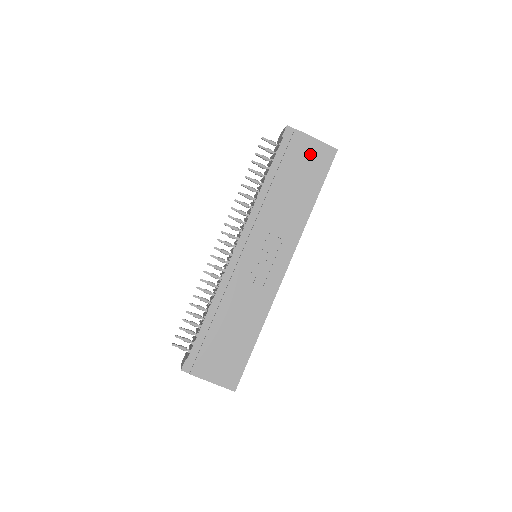
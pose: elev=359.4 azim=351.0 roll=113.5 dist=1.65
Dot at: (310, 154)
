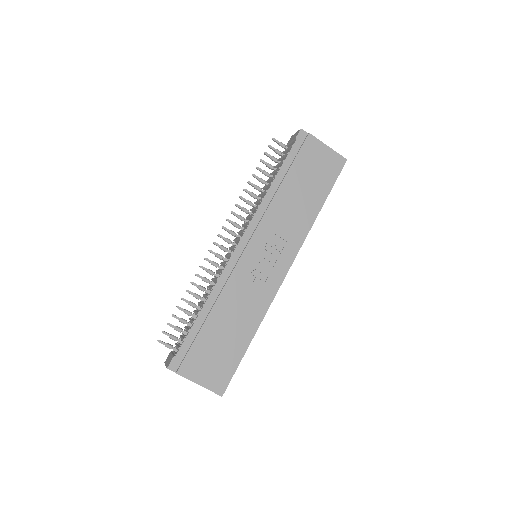
Dot at: (321, 160)
